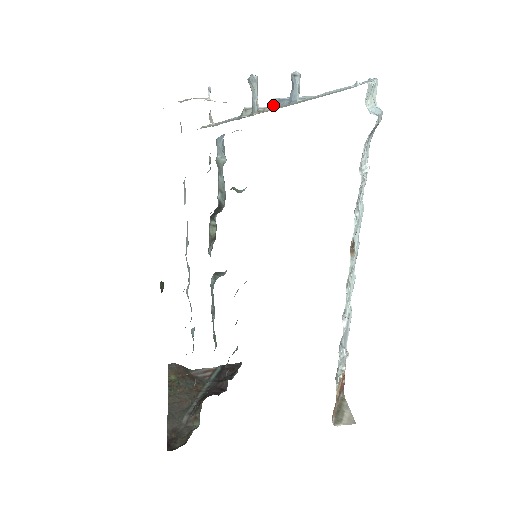
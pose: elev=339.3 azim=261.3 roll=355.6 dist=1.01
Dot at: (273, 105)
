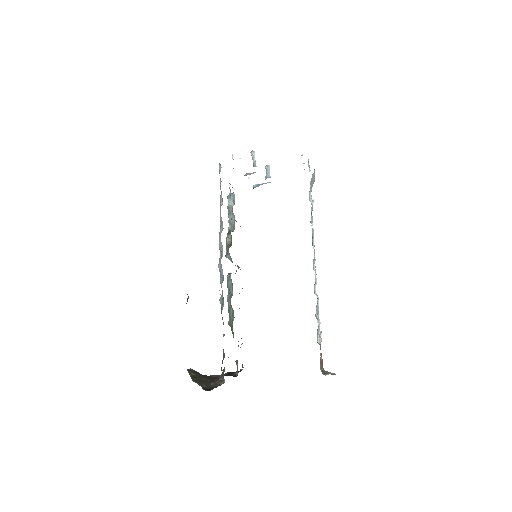
Dot at: occluded
